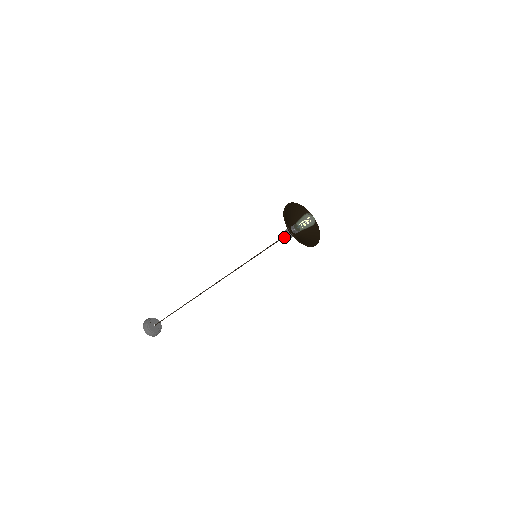
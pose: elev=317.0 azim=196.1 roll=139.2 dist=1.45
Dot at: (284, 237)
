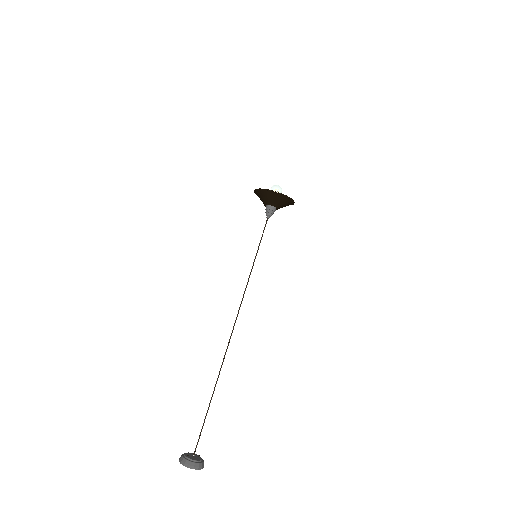
Dot at: (268, 218)
